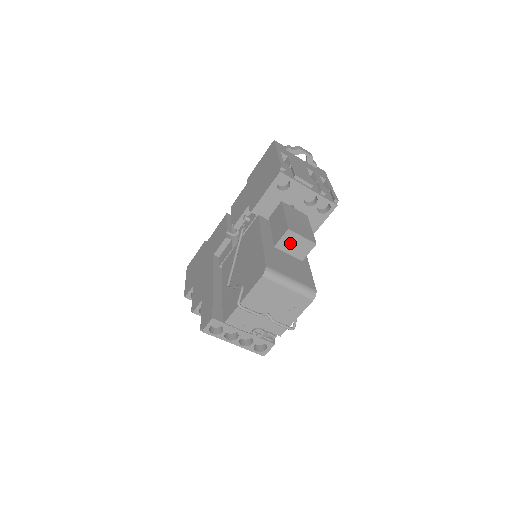
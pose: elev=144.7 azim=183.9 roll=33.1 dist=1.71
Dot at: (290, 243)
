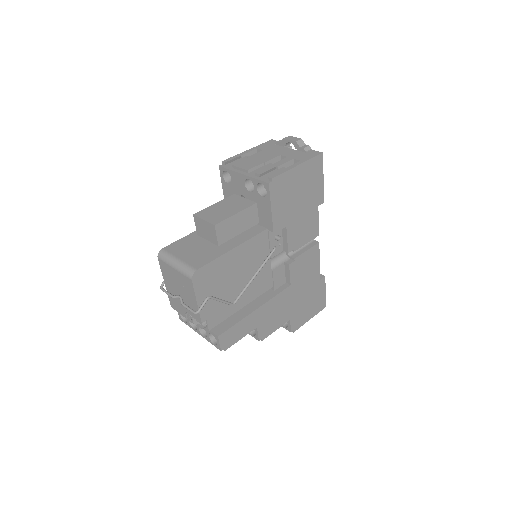
Dot at: (202, 229)
